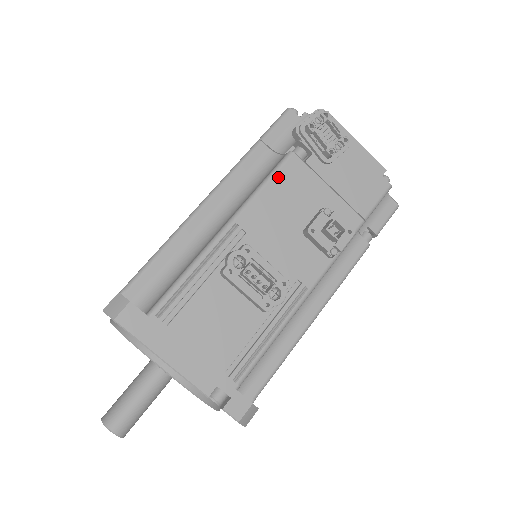
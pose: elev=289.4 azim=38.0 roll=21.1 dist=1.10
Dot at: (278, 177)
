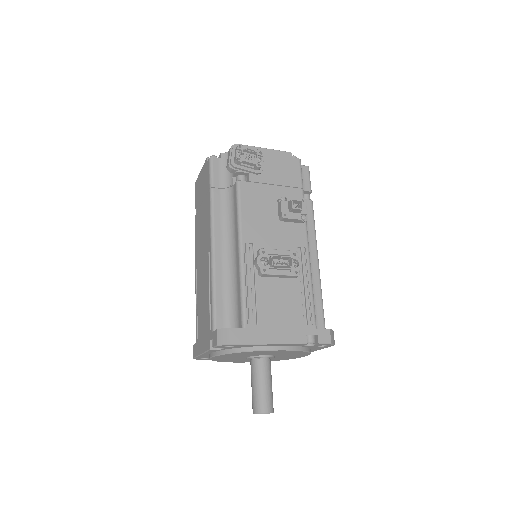
Dot at: (243, 201)
